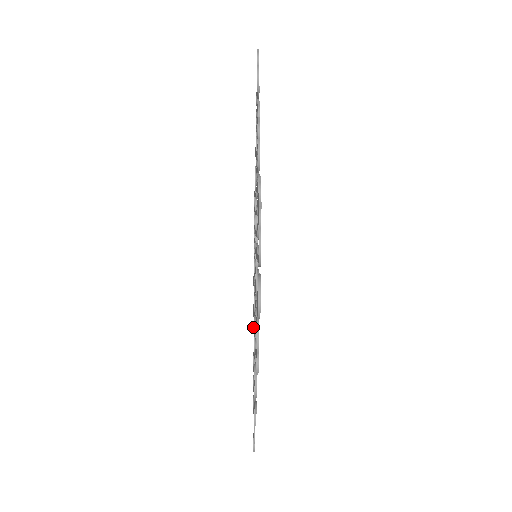
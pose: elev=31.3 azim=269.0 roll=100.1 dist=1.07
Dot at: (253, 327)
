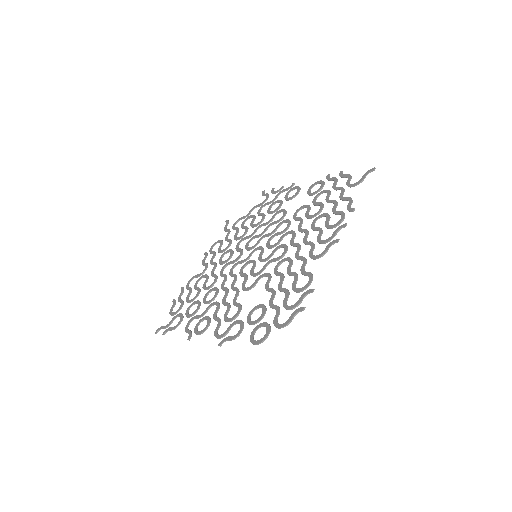
Dot at: (205, 259)
